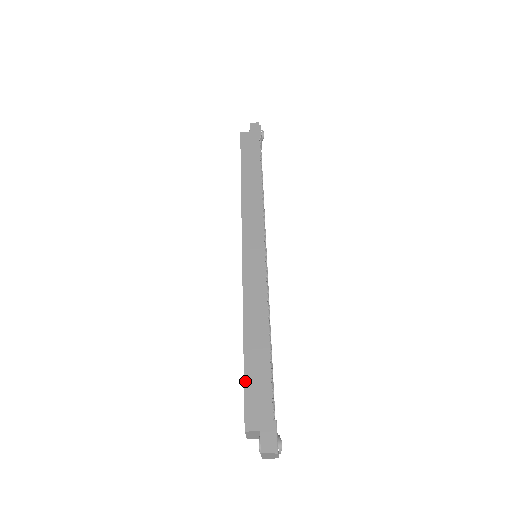
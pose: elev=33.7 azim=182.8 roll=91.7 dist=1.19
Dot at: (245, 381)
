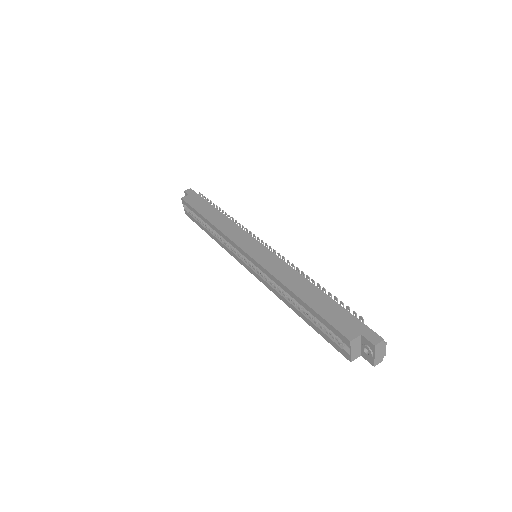
Dot at: (321, 315)
